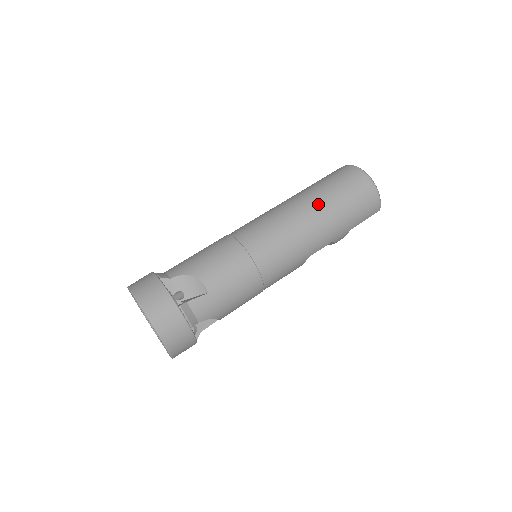
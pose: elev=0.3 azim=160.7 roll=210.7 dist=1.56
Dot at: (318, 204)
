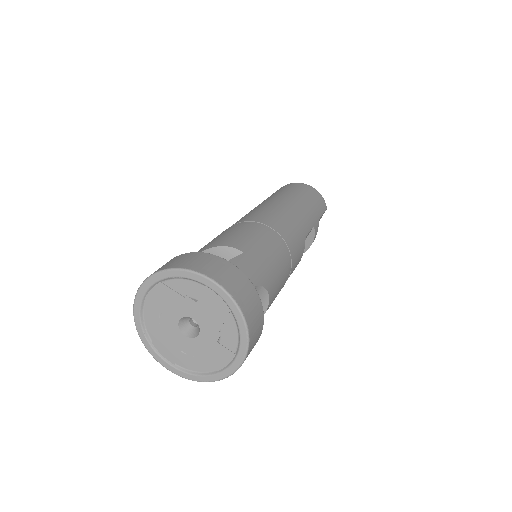
Dot at: (280, 197)
